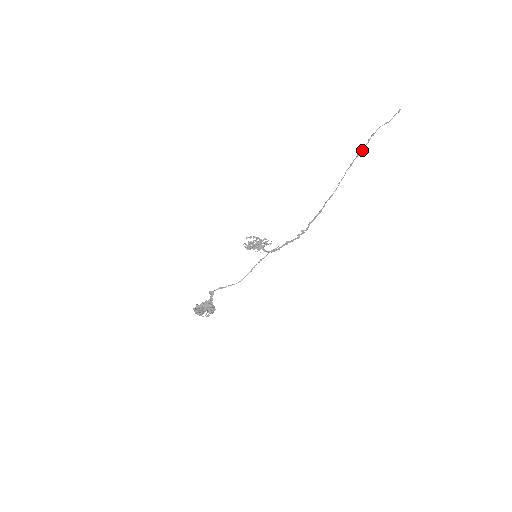
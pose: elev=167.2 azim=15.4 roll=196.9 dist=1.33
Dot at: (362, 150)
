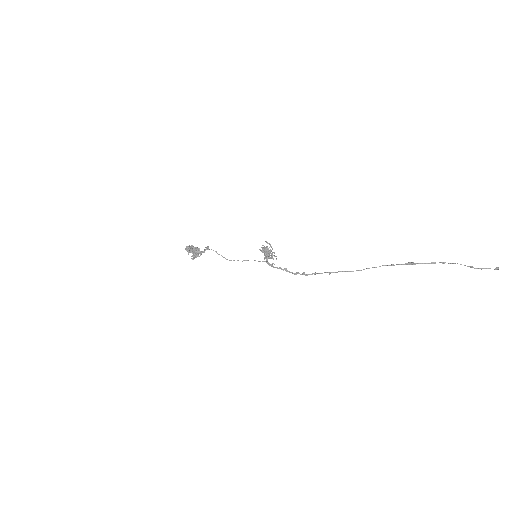
Dot at: (416, 263)
